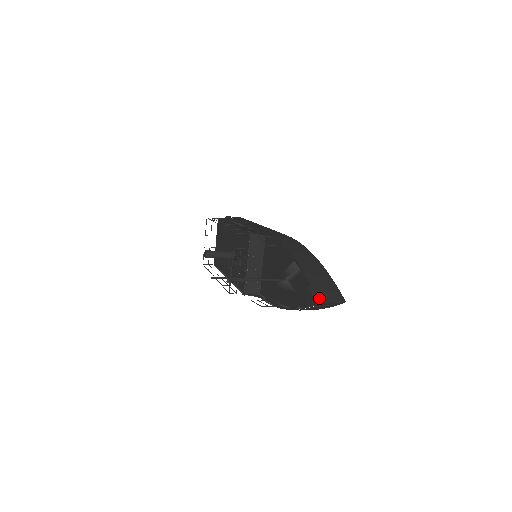
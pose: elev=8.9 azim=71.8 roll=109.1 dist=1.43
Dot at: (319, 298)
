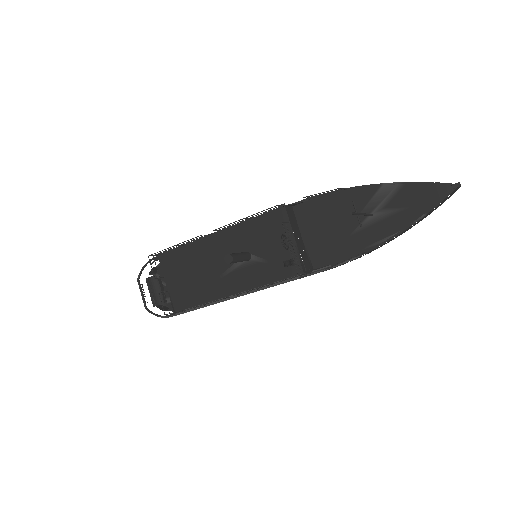
Dot at: (454, 184)
